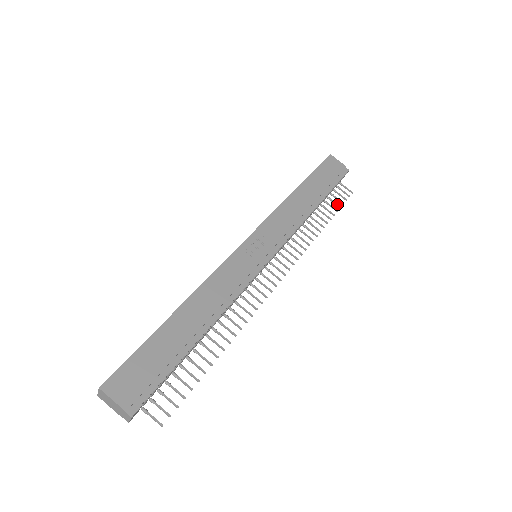
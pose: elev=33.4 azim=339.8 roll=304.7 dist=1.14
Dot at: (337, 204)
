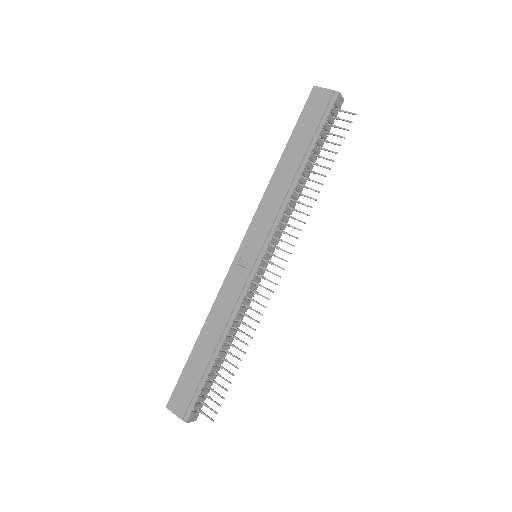
Dot at: (336, 144)
